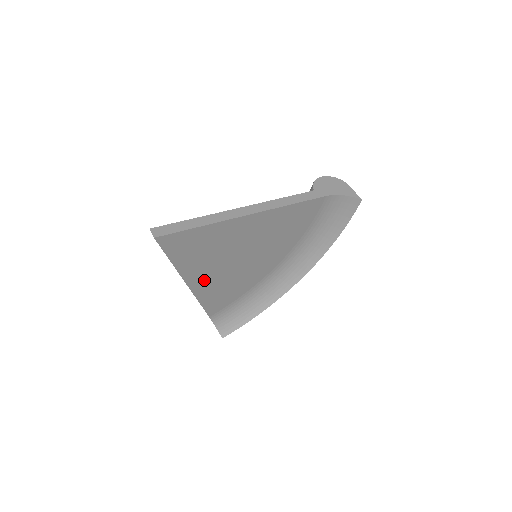
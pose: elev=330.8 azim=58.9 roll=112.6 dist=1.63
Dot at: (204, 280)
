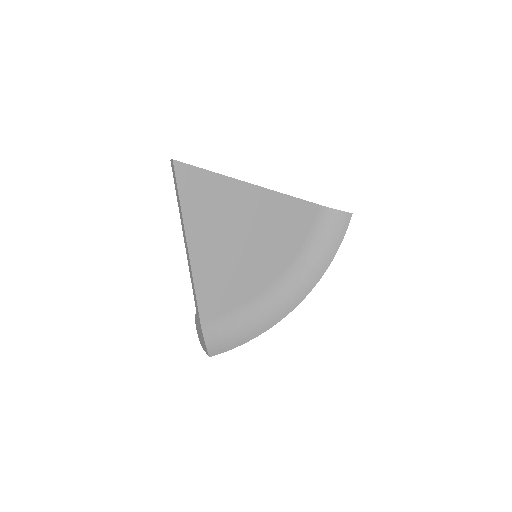
Dot at: (204, 251)
